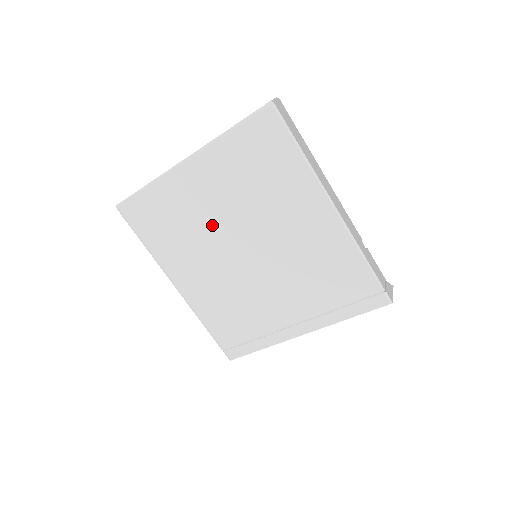
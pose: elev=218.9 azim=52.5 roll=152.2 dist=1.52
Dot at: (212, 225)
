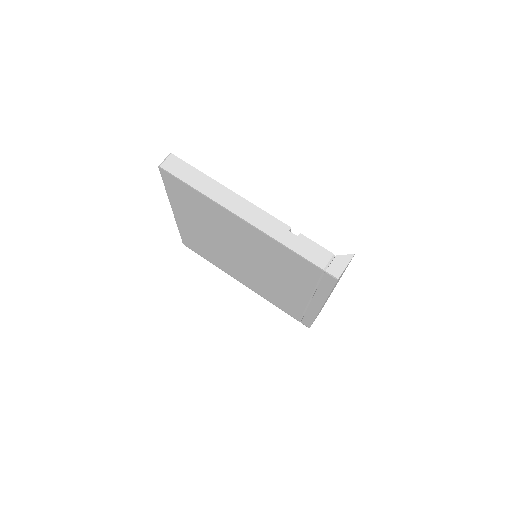
Dot at: (217, 245)
